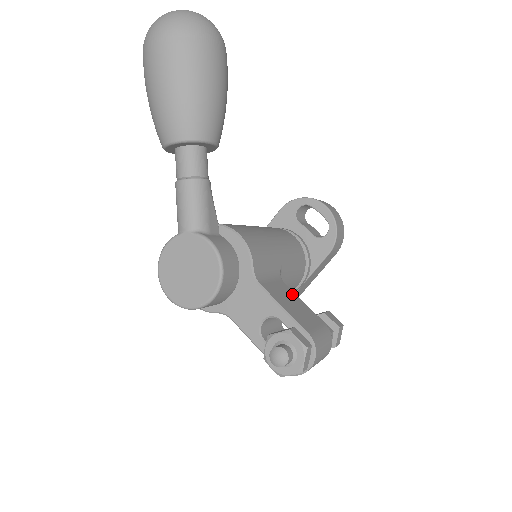
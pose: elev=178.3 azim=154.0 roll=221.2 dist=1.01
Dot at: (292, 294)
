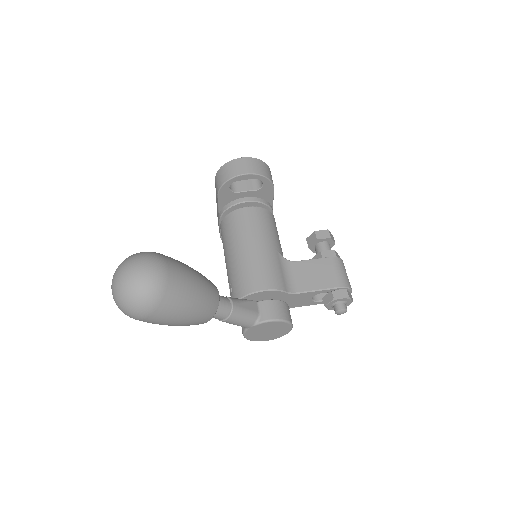
Dot at: (304, 265)
